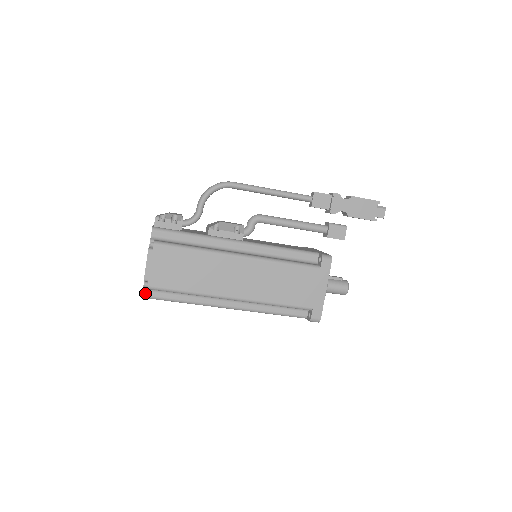
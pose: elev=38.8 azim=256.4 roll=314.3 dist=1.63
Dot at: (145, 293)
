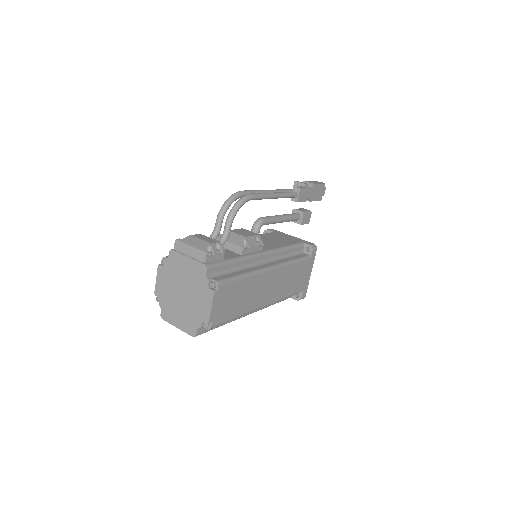
Dot at: (198, 332)
